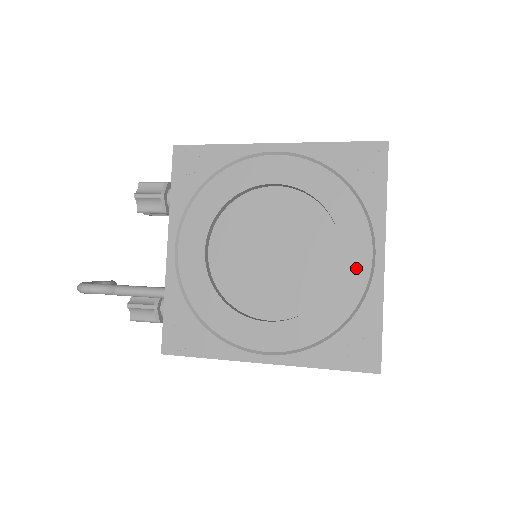
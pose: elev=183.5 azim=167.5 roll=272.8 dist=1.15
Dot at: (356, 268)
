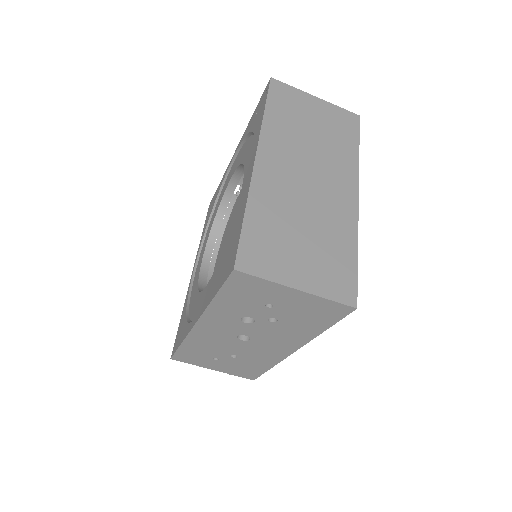
Dot at: (245, 188)
